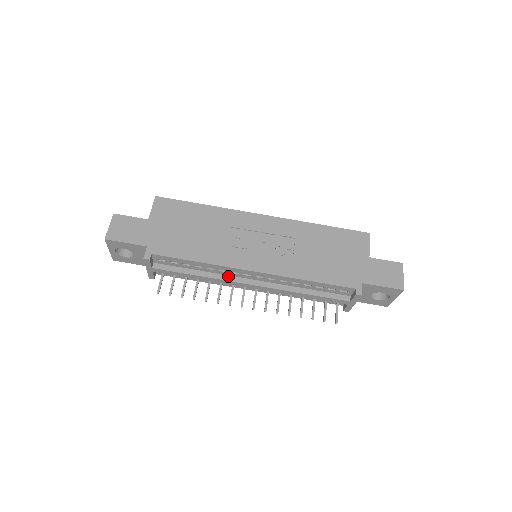
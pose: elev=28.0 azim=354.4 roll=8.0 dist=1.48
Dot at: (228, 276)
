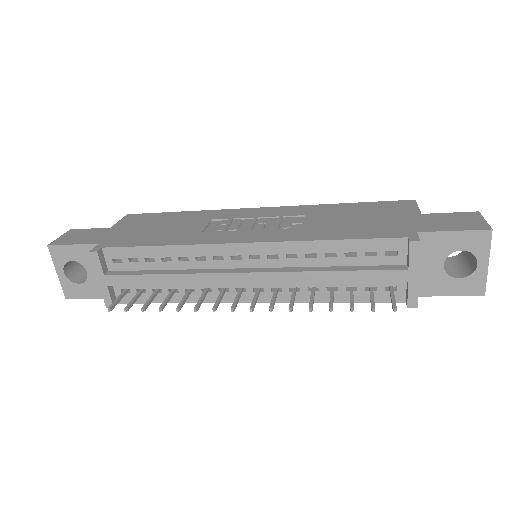
Dot at: (210, 269)
